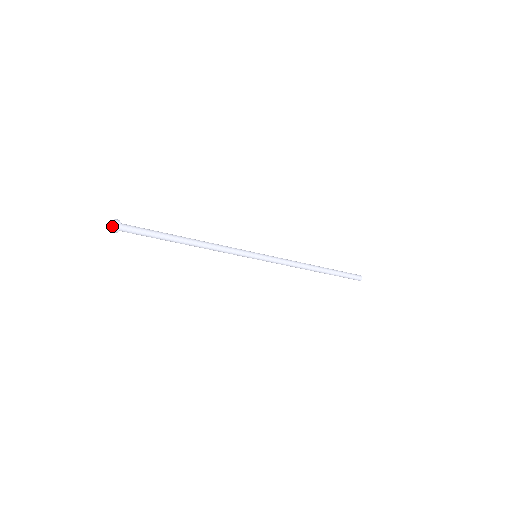
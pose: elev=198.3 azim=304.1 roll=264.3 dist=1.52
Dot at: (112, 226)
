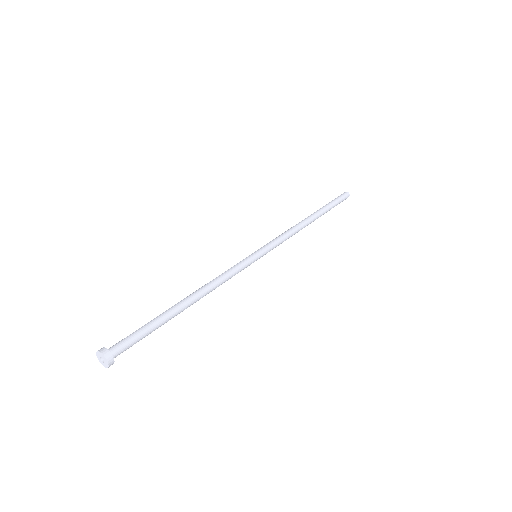
Dot at: (99, 358)
